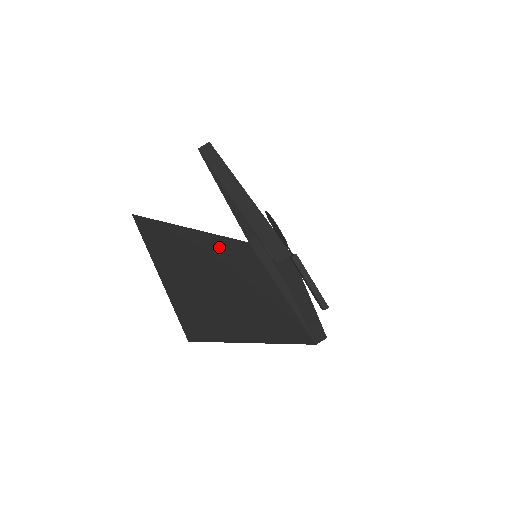
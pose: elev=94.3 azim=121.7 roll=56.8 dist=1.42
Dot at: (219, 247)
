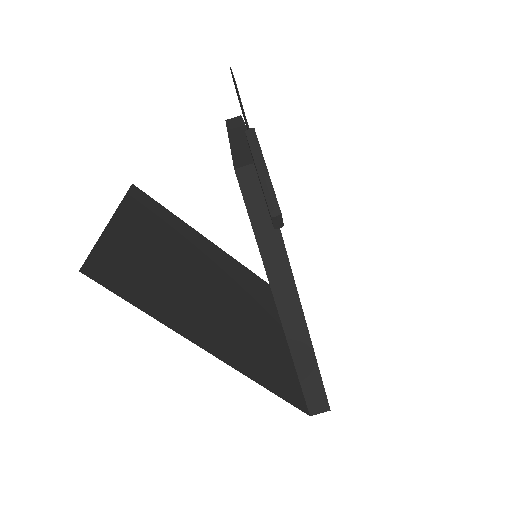
Dot at: (228, 265)
